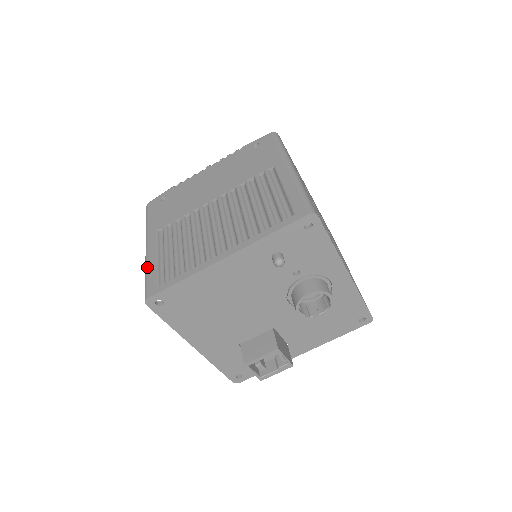
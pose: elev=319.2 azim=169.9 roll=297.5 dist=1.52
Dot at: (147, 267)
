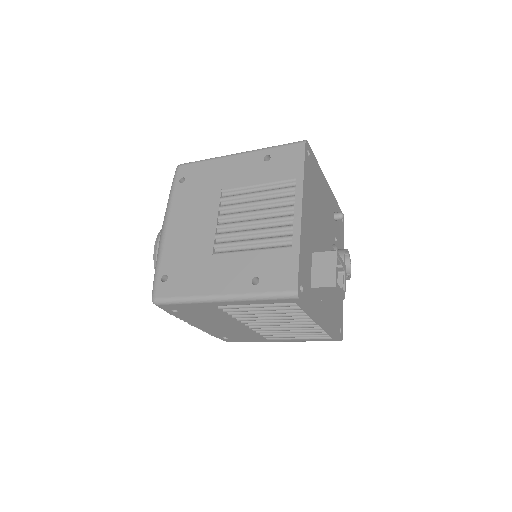
Dot at: occluded
